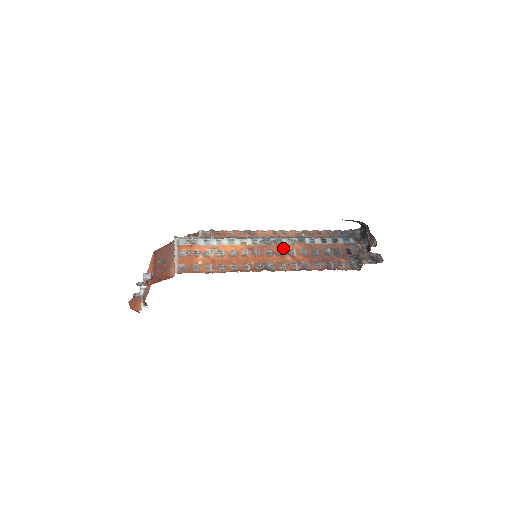
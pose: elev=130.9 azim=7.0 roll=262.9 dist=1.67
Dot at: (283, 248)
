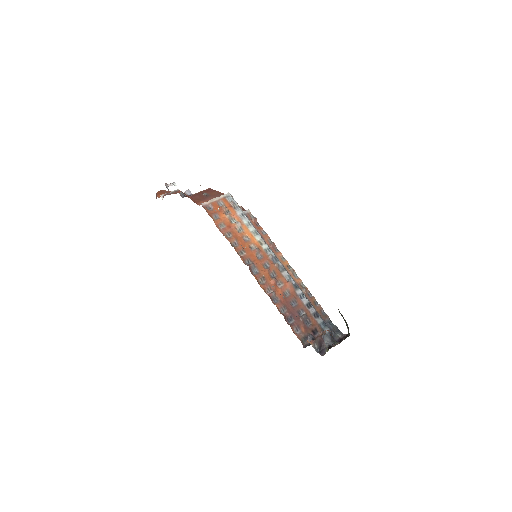
Dot at: (278, 275)
